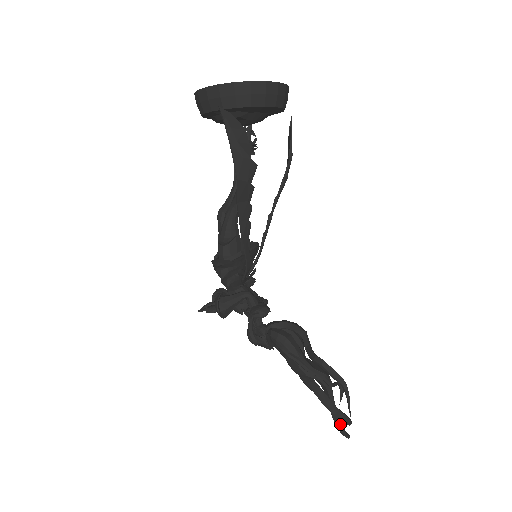
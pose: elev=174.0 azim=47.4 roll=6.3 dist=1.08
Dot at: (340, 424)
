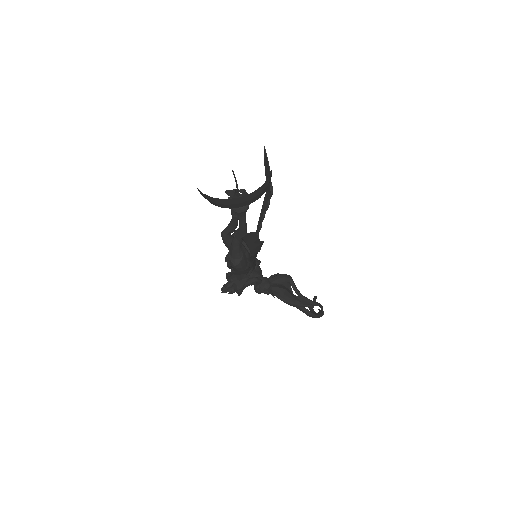
Dot at: occluded
